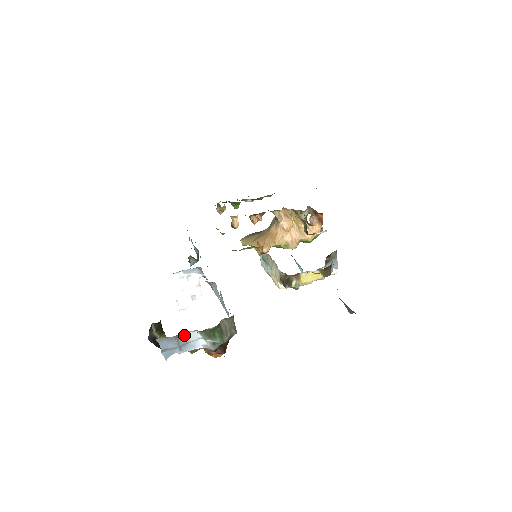
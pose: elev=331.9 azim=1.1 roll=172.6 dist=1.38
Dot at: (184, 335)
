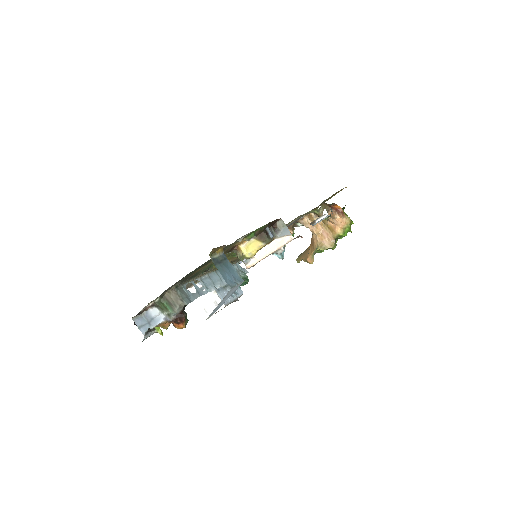
Dot at: (148, 312)
